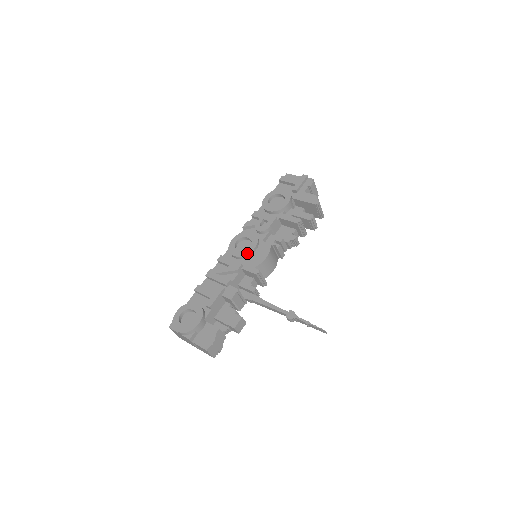
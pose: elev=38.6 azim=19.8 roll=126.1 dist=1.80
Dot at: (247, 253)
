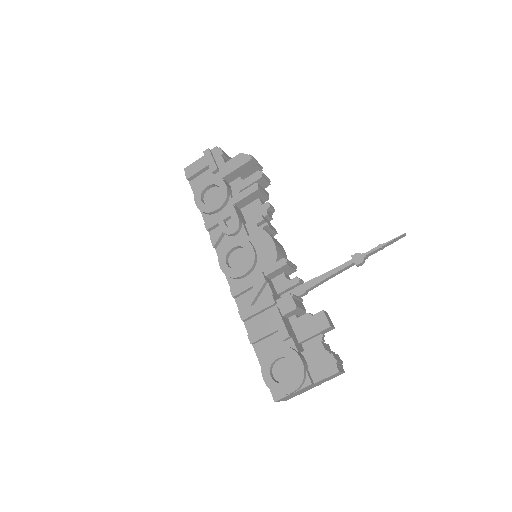
Dot at: (252, 259)
